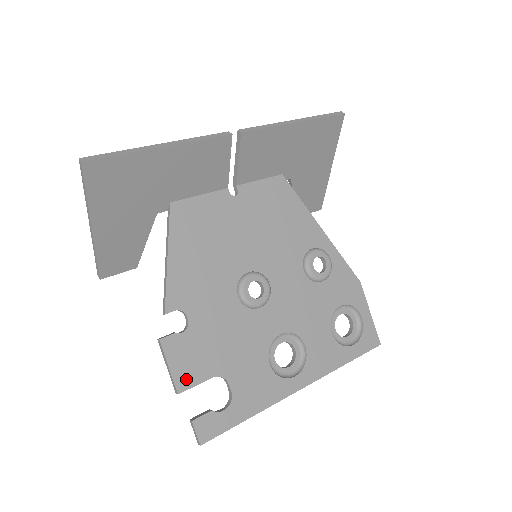
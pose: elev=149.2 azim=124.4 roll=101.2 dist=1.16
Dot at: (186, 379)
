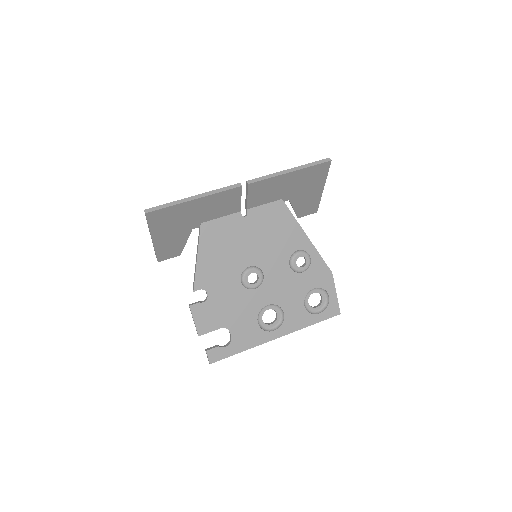
Dot at: (204, 328)
